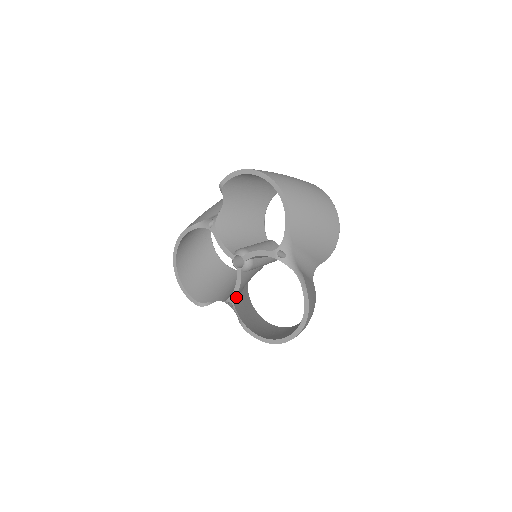
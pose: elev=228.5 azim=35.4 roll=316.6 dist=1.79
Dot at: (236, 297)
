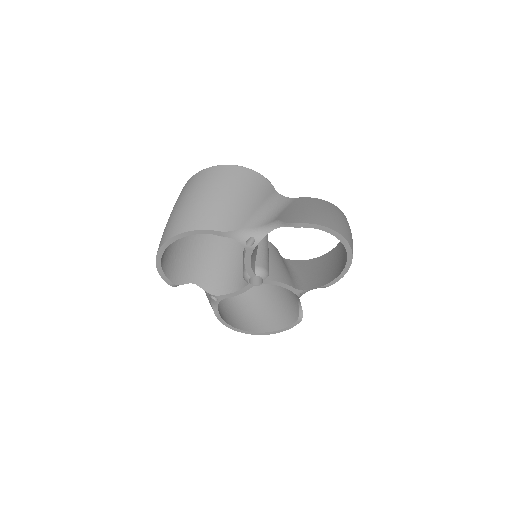
Dot at: occluded
